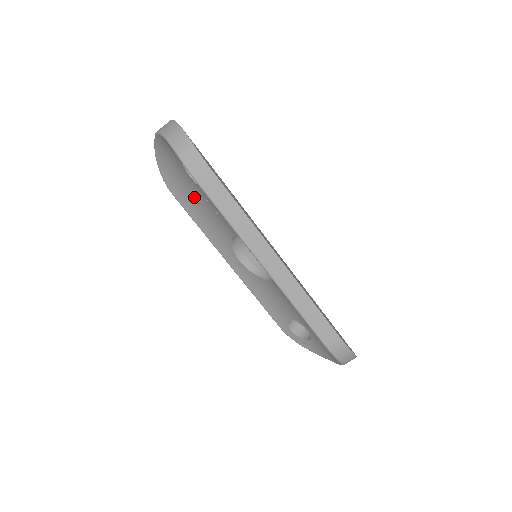
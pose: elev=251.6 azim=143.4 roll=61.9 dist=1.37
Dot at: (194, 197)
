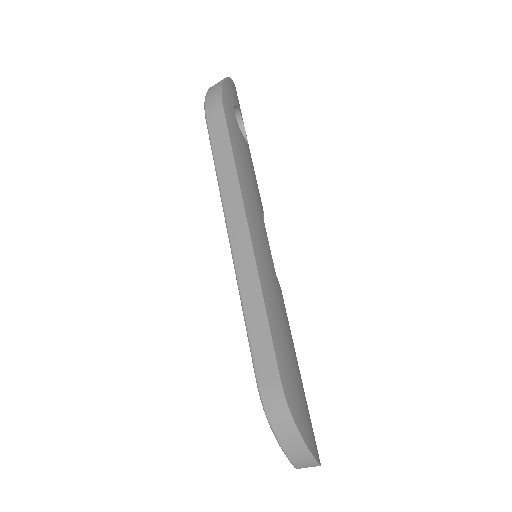
Dot at: occluded
